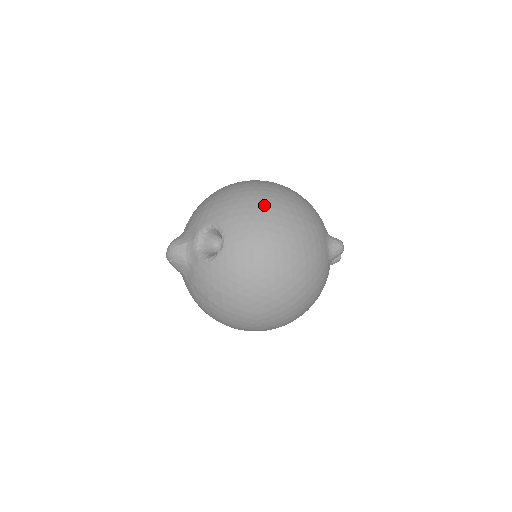
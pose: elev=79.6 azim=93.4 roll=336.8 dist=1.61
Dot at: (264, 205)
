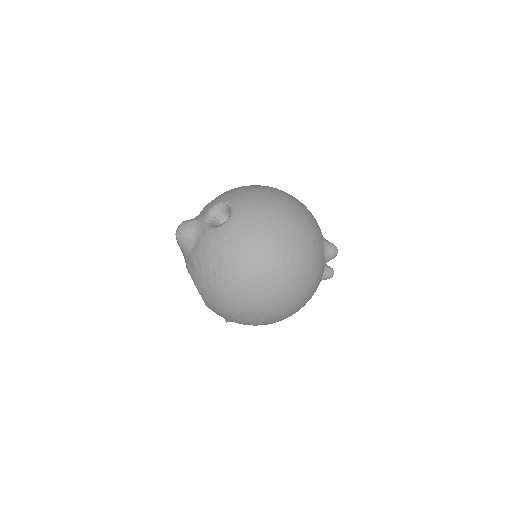
Dot at: (271, 192)
